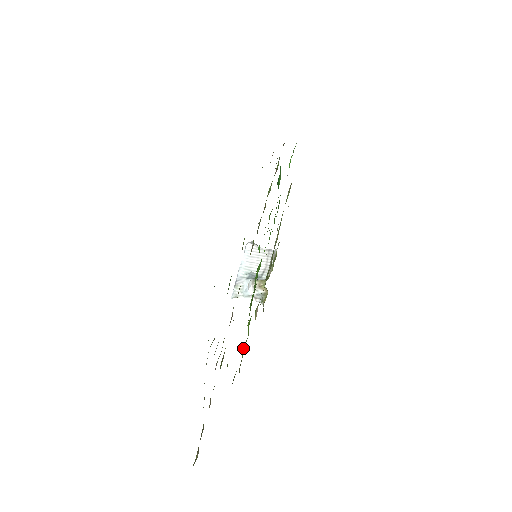
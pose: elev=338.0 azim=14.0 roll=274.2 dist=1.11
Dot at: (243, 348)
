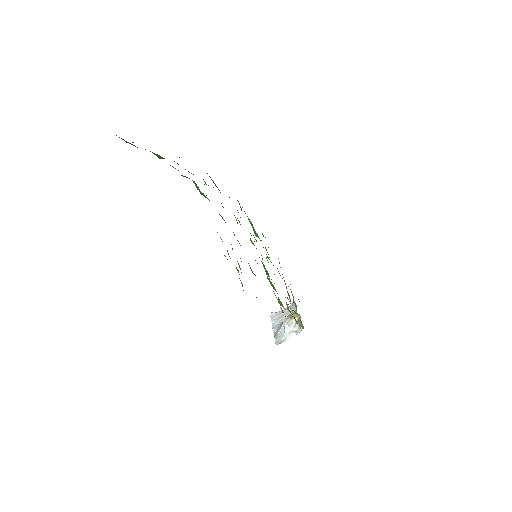
Dot at: occluded
